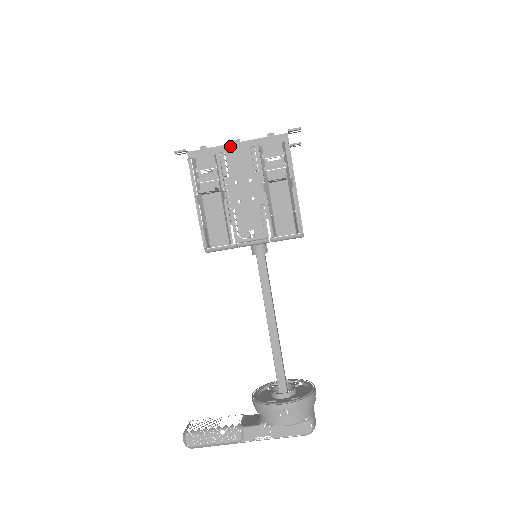
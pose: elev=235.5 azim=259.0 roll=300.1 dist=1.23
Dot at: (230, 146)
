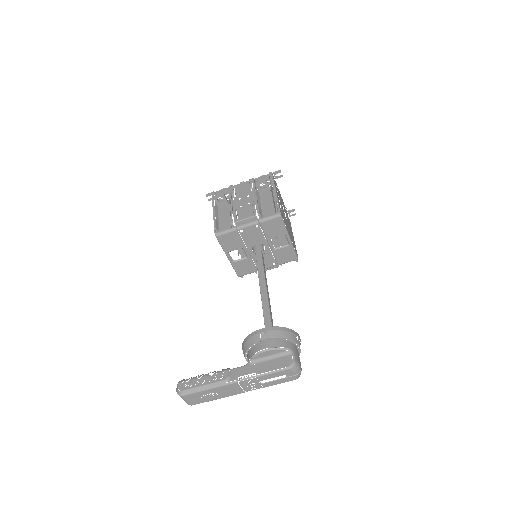
Dot at: (238, 185)
